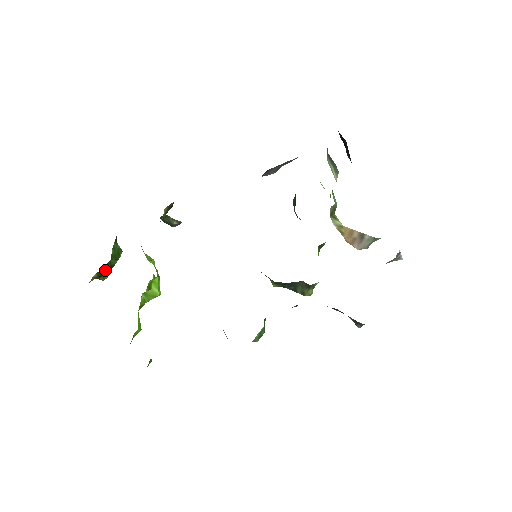
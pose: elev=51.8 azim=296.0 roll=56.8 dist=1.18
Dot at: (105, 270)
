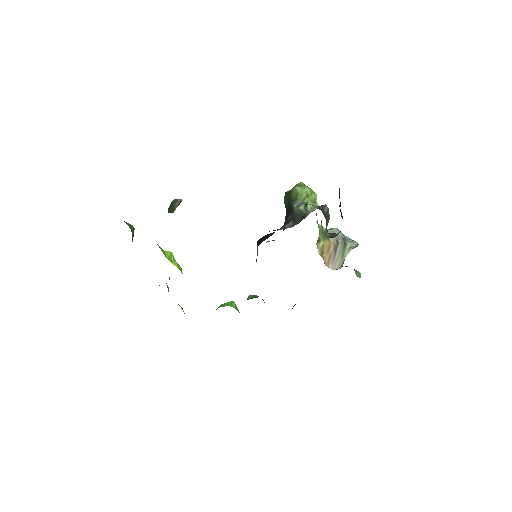
Dot at: occluded
